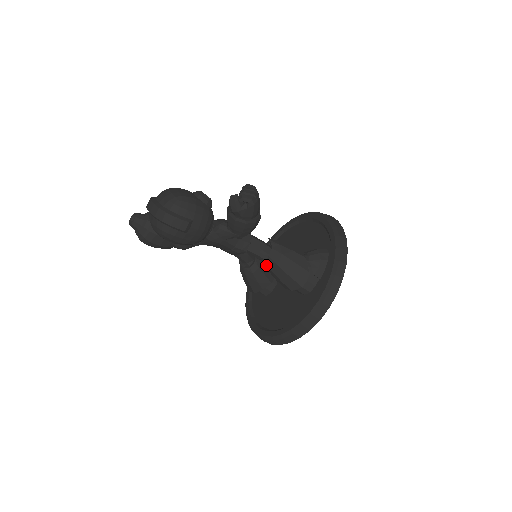
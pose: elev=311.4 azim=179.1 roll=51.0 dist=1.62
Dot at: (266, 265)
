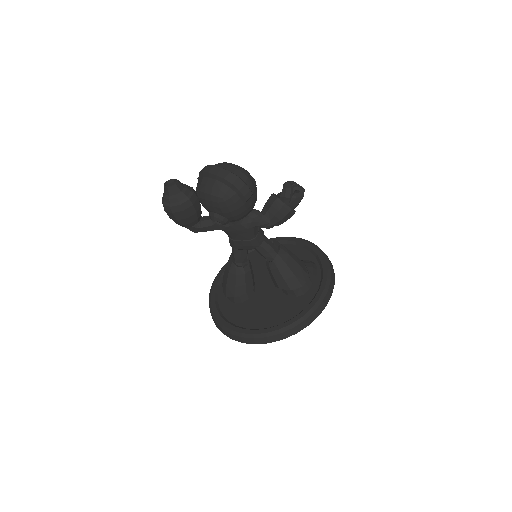
Dot at: (271, 263)
